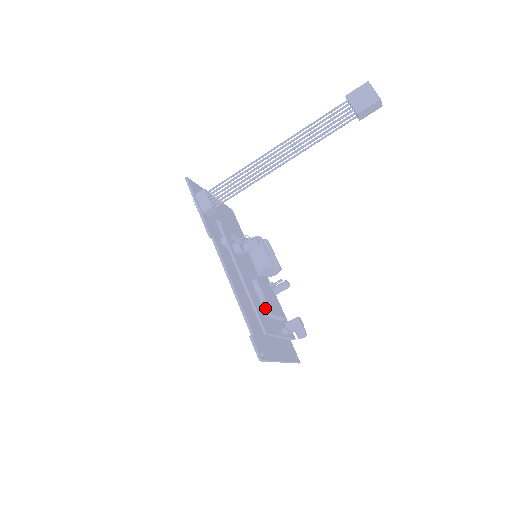
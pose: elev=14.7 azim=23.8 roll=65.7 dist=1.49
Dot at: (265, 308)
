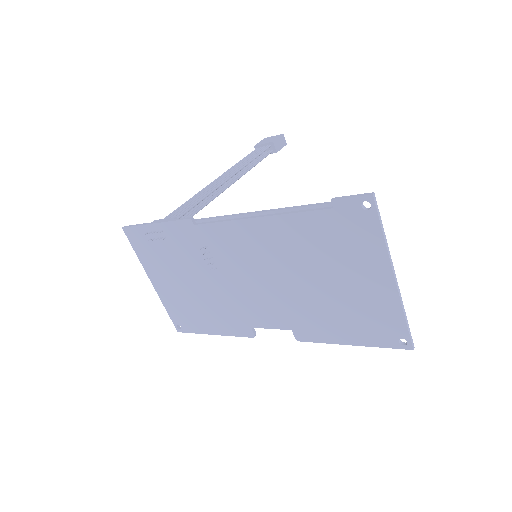
Dot at: occluded
